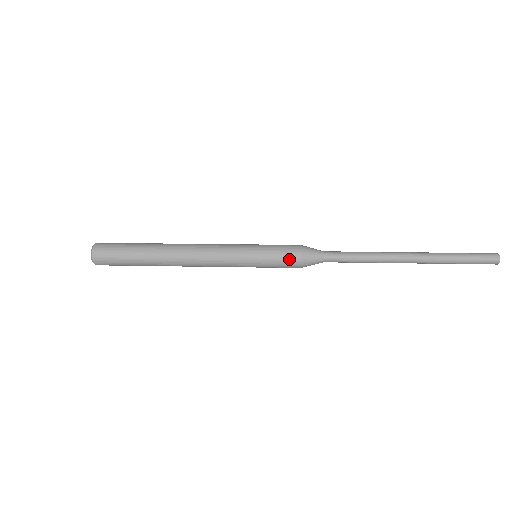
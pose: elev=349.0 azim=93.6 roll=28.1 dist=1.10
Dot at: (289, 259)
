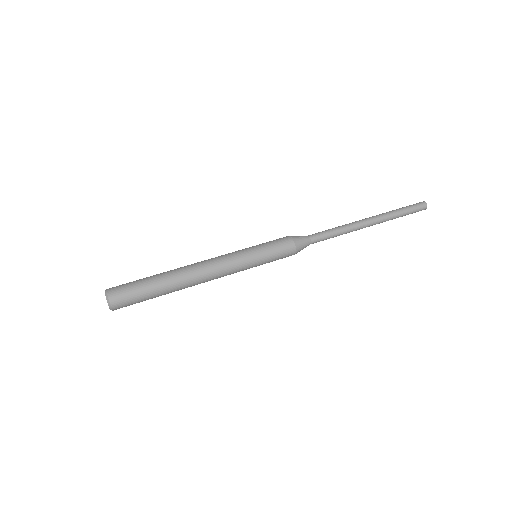
Dot at: (286, 256)
